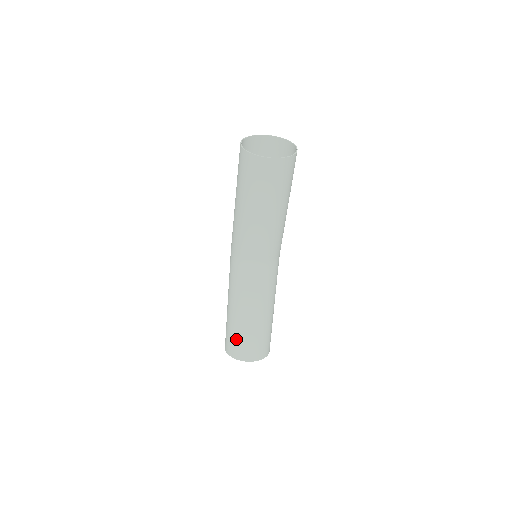
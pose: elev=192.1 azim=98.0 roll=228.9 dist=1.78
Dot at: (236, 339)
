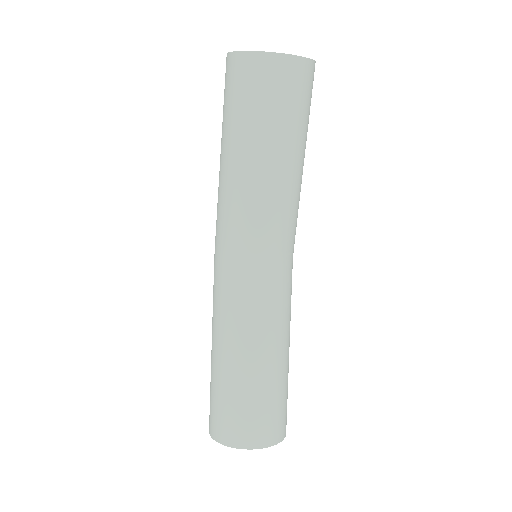
Dot at: (229, 406)
